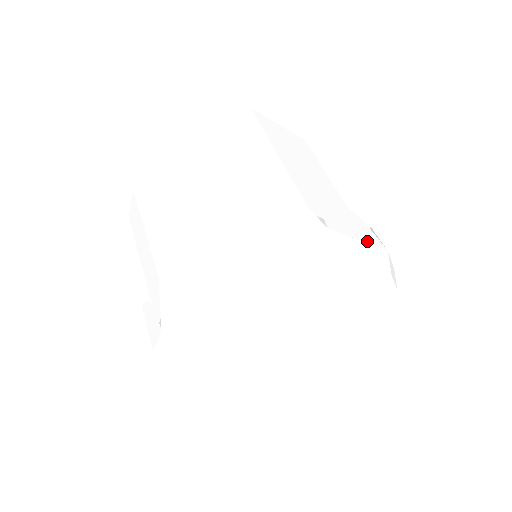
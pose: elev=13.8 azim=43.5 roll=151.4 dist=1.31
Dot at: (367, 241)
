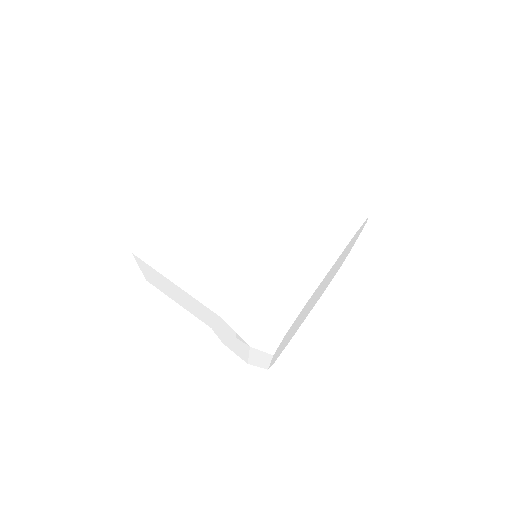
Dot at: occluded
